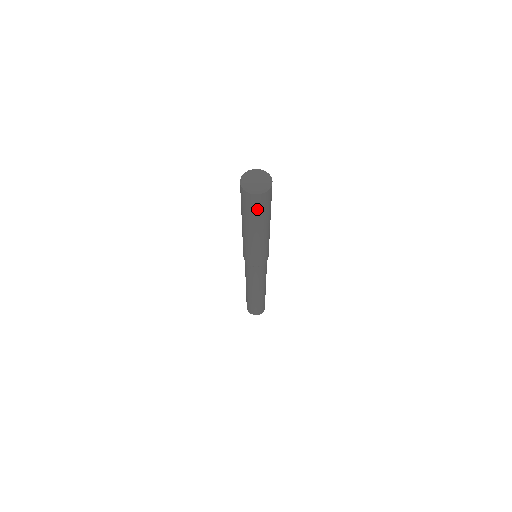
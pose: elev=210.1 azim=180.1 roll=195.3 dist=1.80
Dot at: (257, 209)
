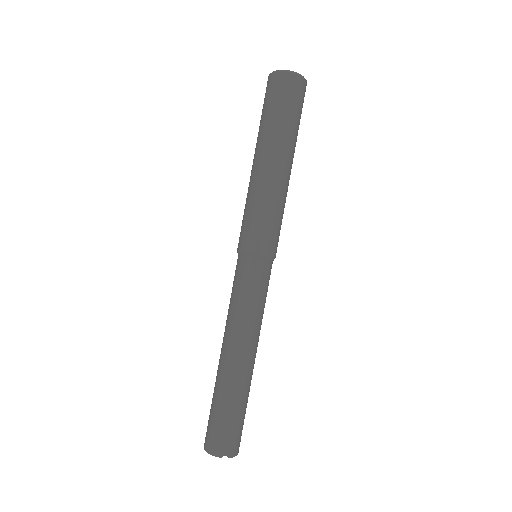
Dot at: (295, 106)
